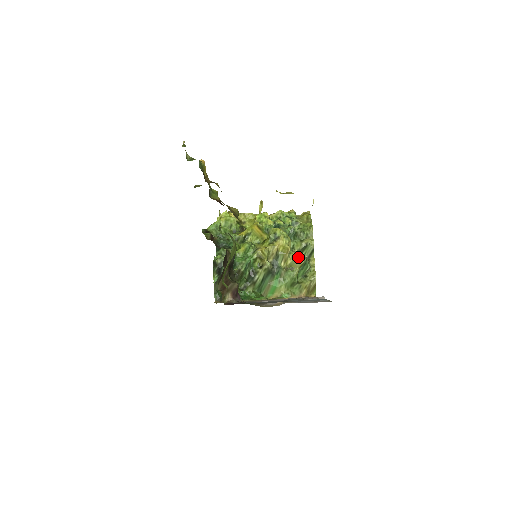
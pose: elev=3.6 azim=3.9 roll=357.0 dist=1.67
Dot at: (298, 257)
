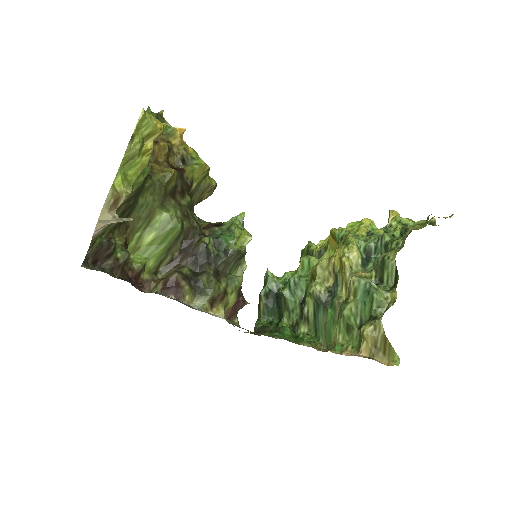
Dot at: (353, 276)
